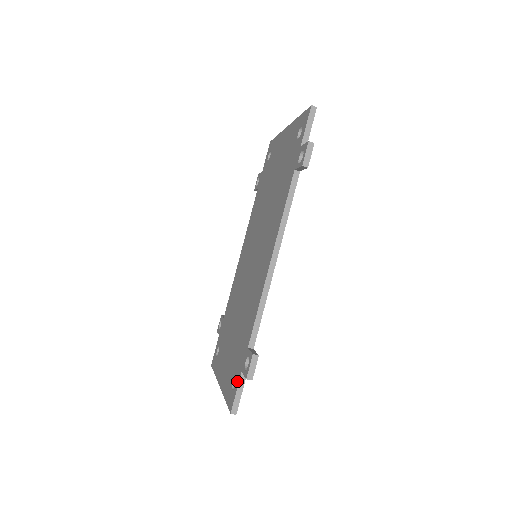
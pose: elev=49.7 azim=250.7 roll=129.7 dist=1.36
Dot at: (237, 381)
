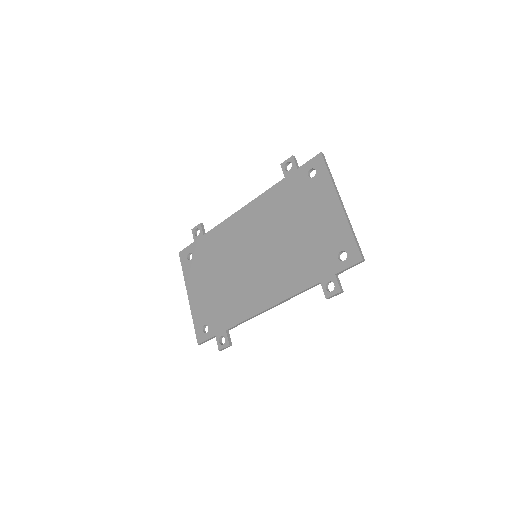
Dot at: (210, 335)
